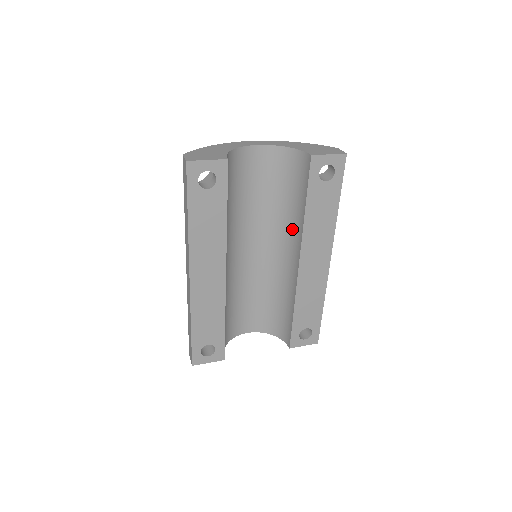
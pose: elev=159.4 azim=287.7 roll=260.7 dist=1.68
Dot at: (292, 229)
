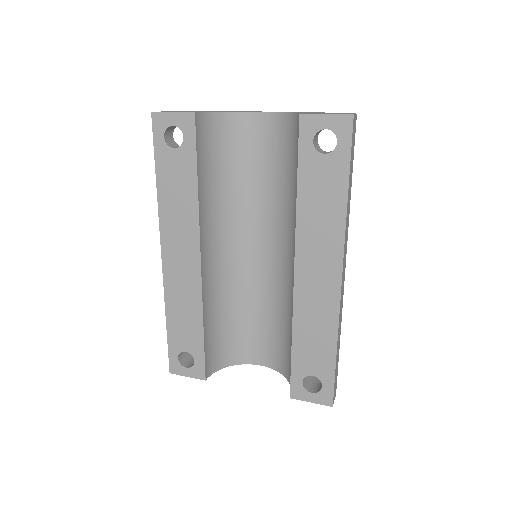
Dot at: (295, 225)
